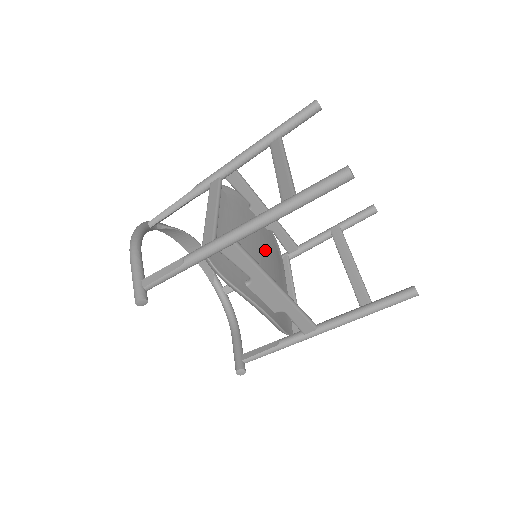
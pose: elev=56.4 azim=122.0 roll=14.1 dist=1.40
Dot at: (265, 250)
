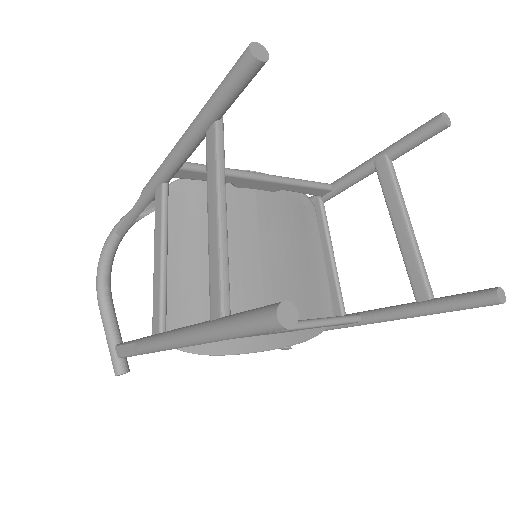
Dot at: (270, 237)
